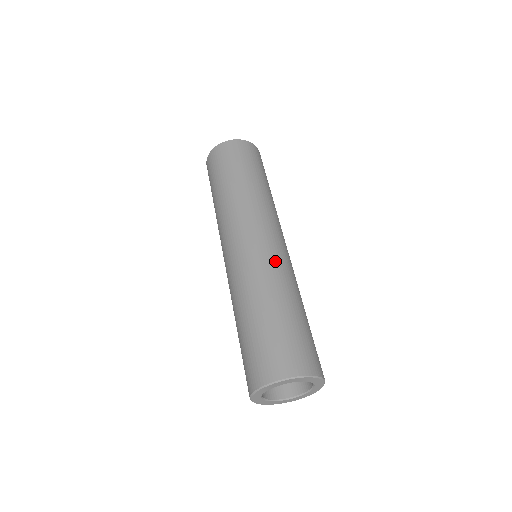
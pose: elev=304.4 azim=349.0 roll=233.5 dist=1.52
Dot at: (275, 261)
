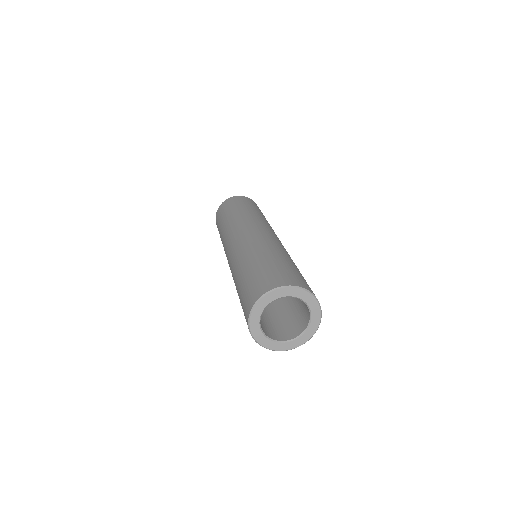
Dot at: occluded
